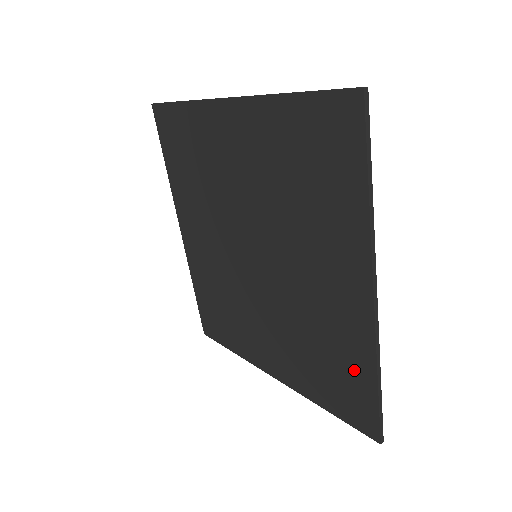
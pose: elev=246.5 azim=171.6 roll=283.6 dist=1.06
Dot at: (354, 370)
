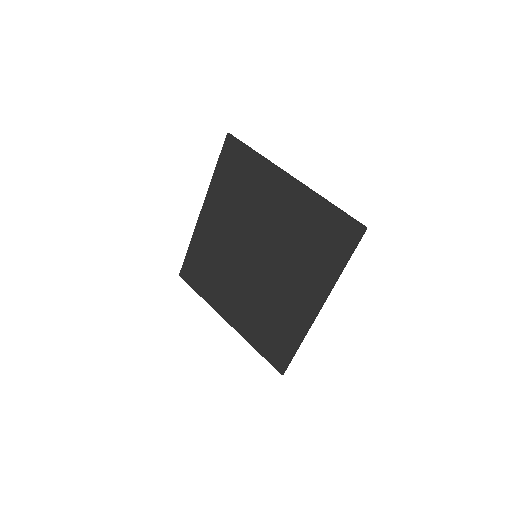
Dot at: (288, 337)
